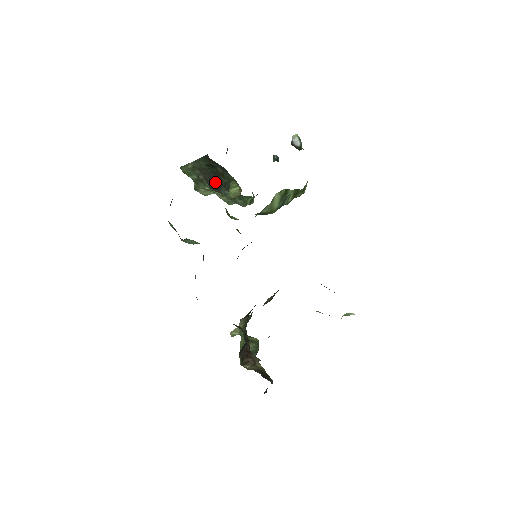
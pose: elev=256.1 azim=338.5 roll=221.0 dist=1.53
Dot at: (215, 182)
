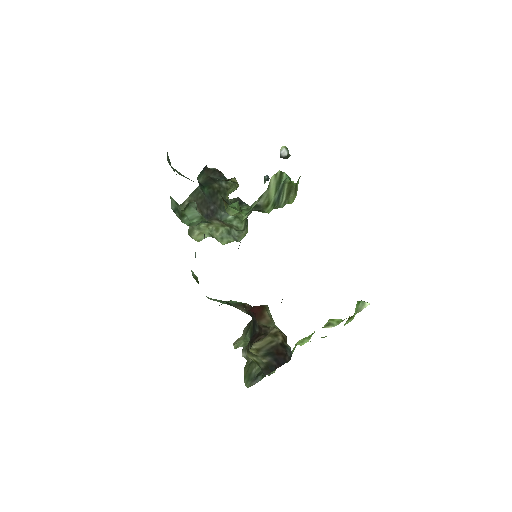
Dot at: (211, 207)
